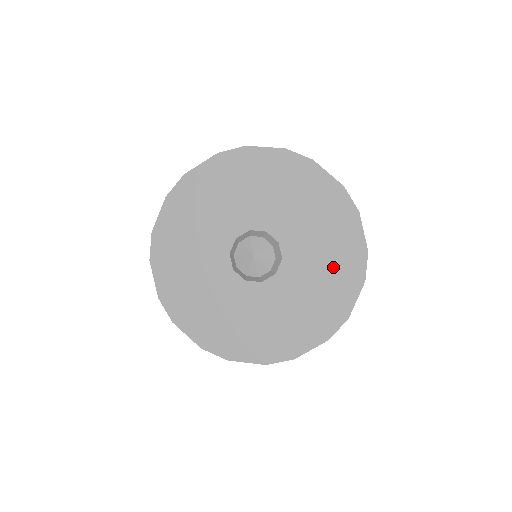
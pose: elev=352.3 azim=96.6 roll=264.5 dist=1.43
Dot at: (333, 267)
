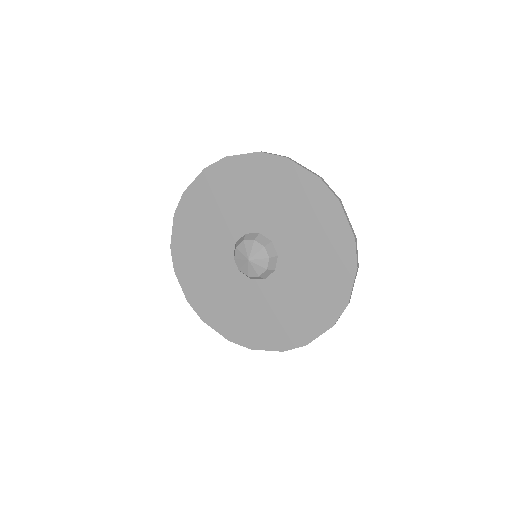
Dot at: (313, 300)
